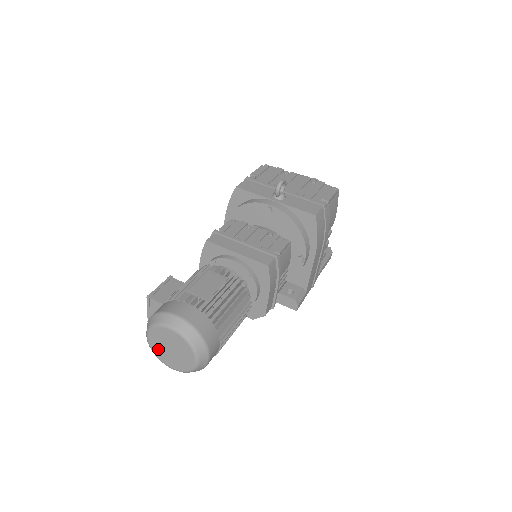
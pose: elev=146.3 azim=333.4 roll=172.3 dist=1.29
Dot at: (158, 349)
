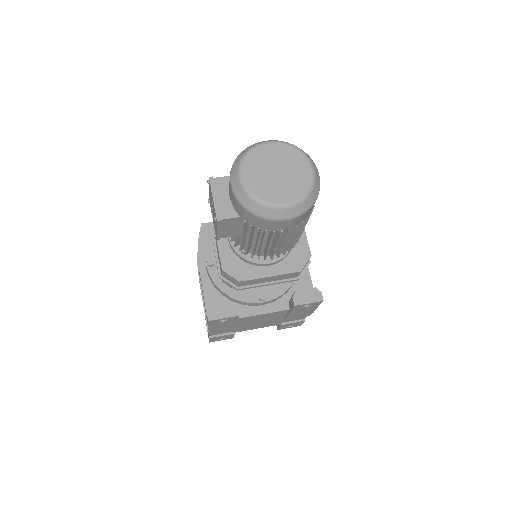
Dot at: (260, 185)
